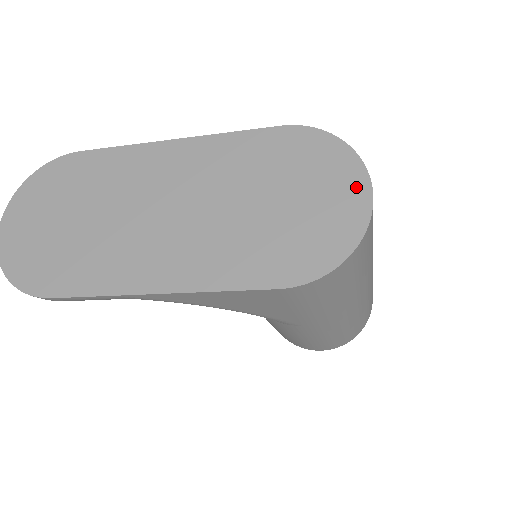
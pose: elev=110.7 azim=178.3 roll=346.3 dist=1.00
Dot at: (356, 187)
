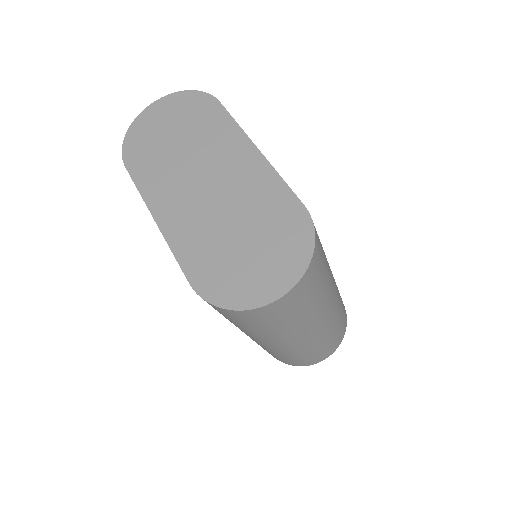
Dot at: (281, 283)
